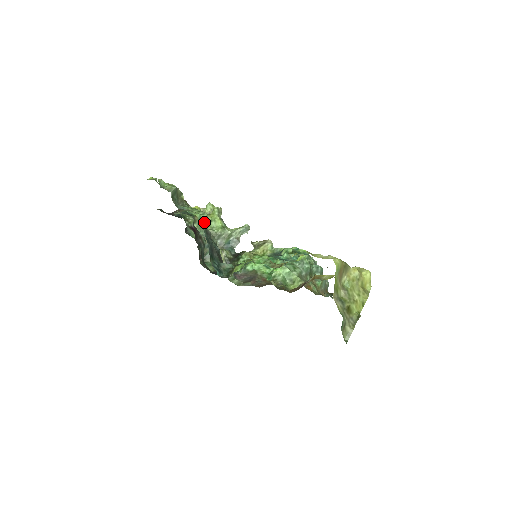
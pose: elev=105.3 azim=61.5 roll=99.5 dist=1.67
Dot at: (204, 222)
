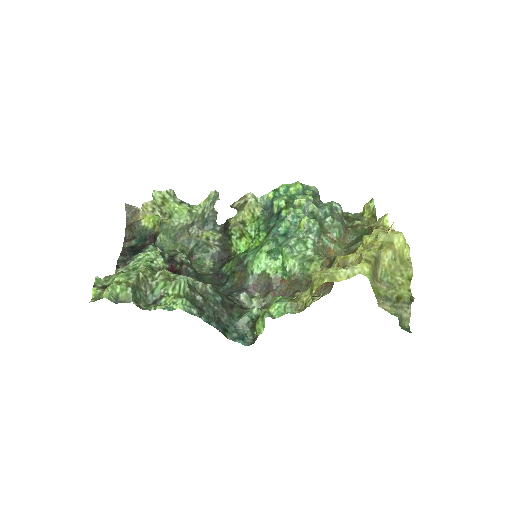
Dot at: (191, 305)
